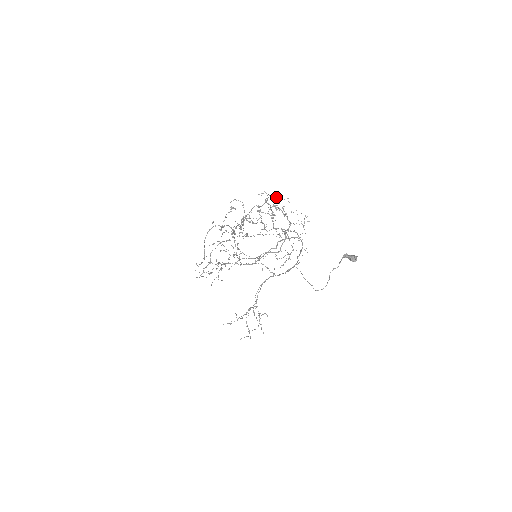
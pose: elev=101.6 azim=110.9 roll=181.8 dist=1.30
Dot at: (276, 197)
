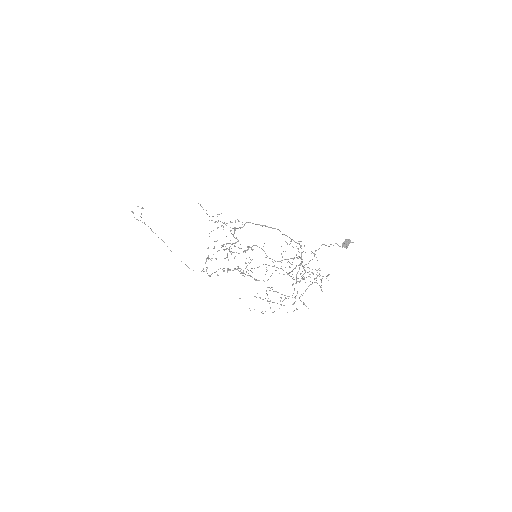
Dot at: occluded
